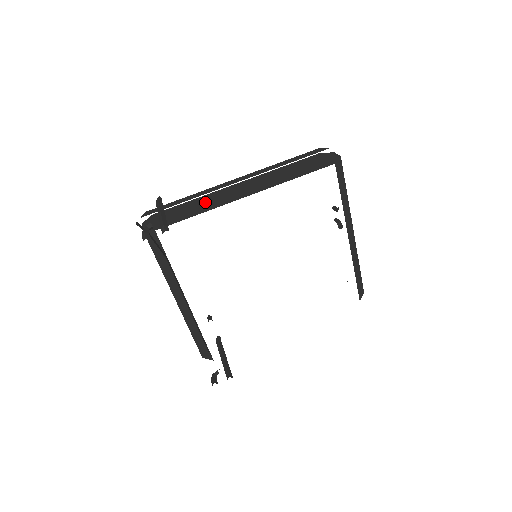
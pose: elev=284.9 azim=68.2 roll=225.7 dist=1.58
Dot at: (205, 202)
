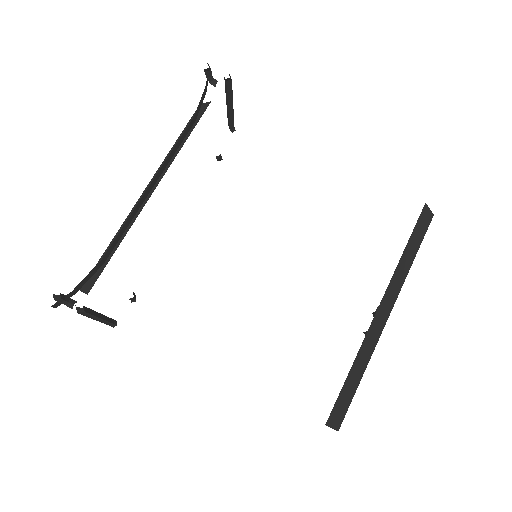
Dot at: occluded
